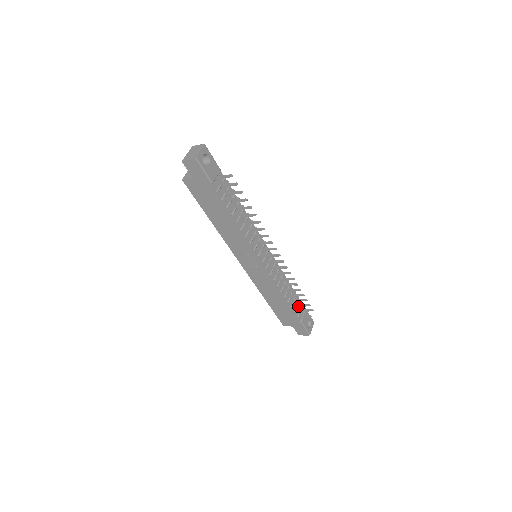
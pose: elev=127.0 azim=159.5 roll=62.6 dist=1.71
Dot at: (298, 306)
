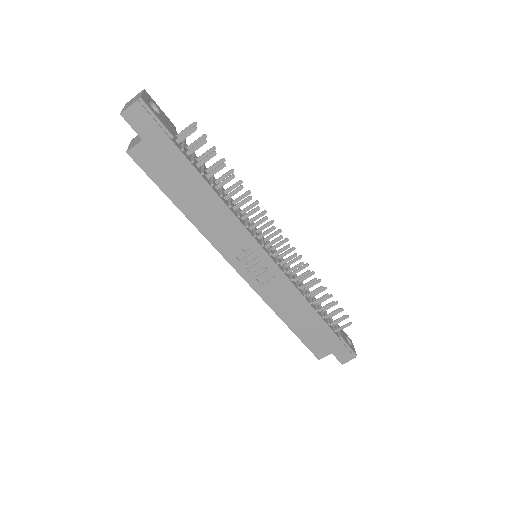
Dot at: (331, 314)
